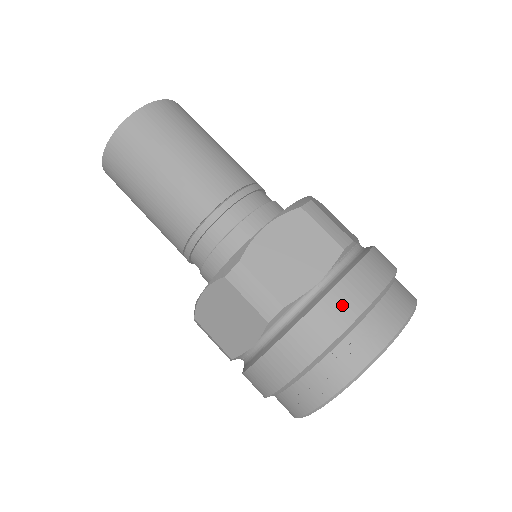
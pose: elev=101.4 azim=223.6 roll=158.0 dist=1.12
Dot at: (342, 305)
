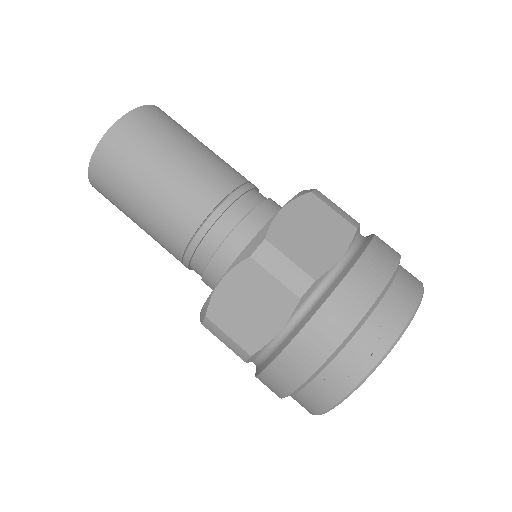
Dot at: (370, 275)
